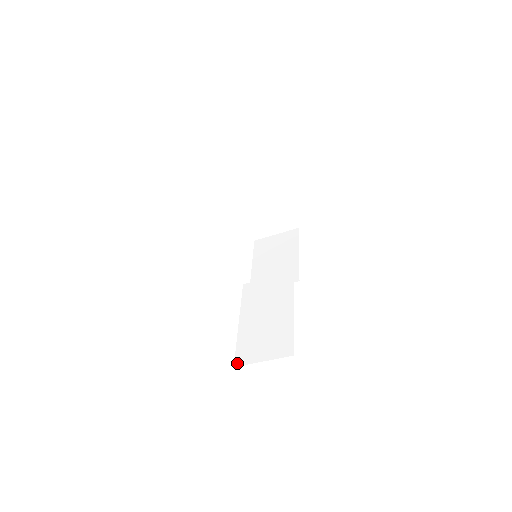
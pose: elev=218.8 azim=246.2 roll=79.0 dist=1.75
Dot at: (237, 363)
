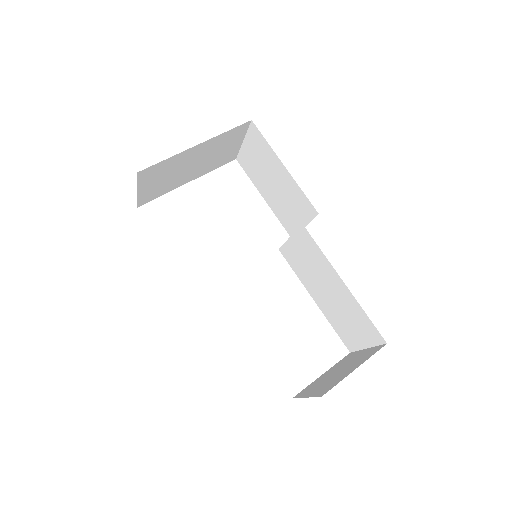
Dot at: (349, 349)
